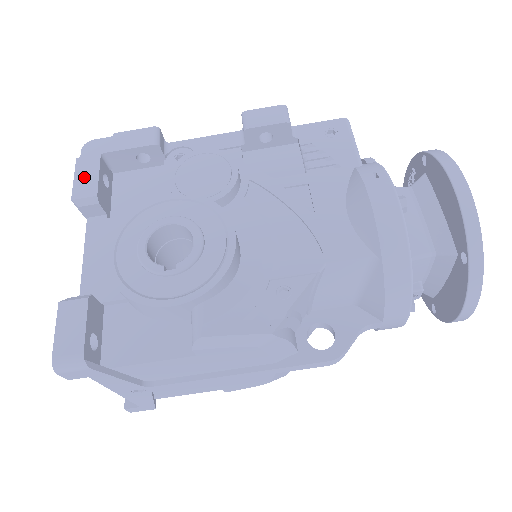
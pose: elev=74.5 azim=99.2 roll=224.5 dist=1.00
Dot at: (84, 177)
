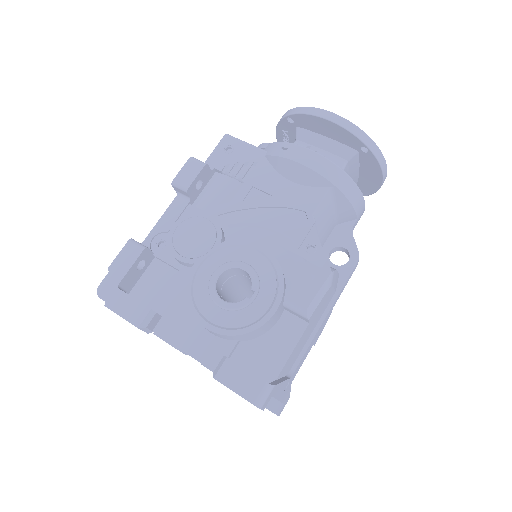
Dot at: (126, 309)
